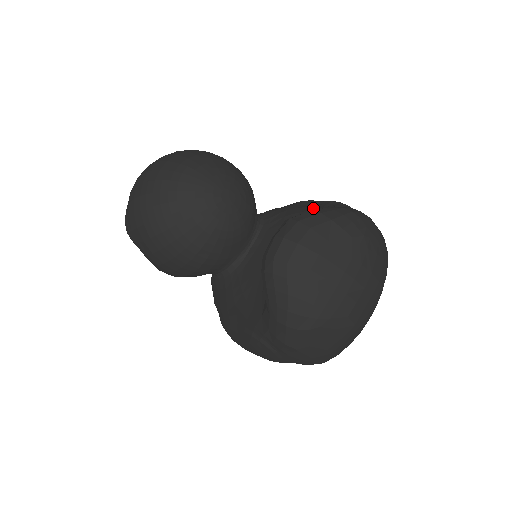
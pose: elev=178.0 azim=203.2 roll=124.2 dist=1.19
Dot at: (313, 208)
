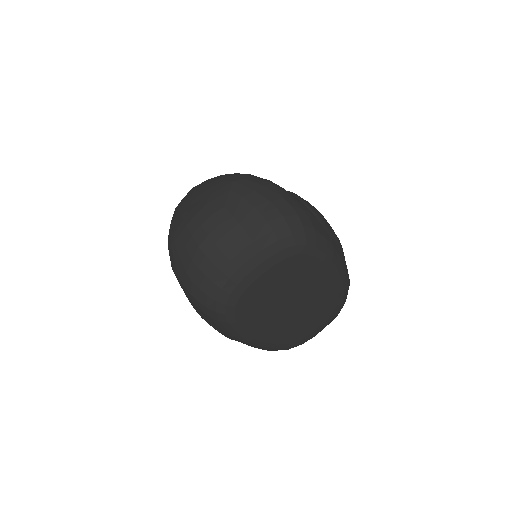
Dot at: occluded
